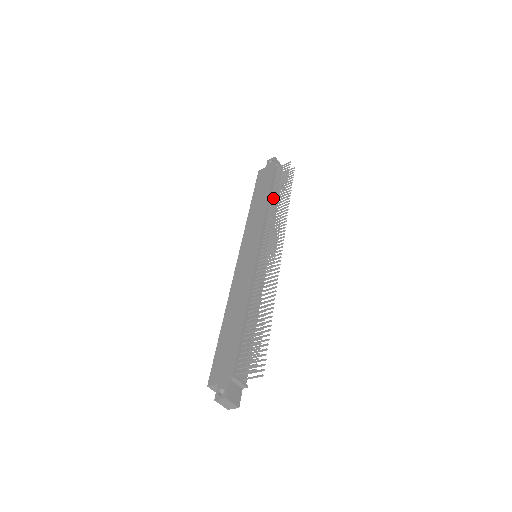
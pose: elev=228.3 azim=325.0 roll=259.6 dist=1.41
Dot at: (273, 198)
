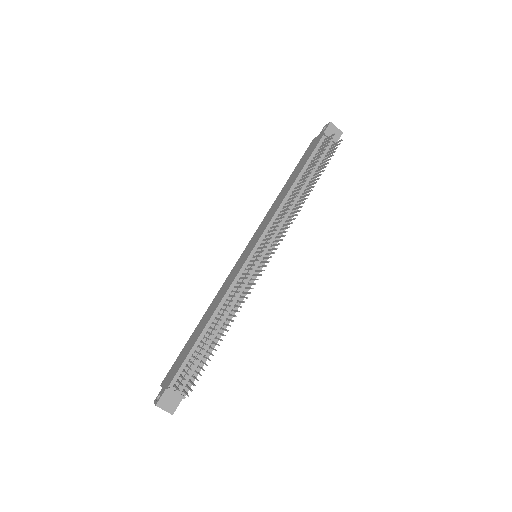
Dot at: (301, 183)
